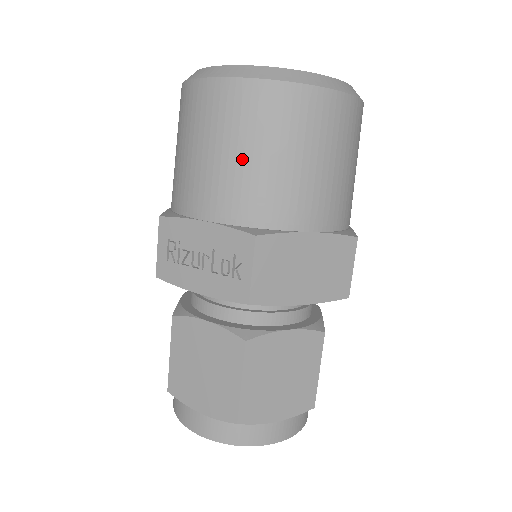
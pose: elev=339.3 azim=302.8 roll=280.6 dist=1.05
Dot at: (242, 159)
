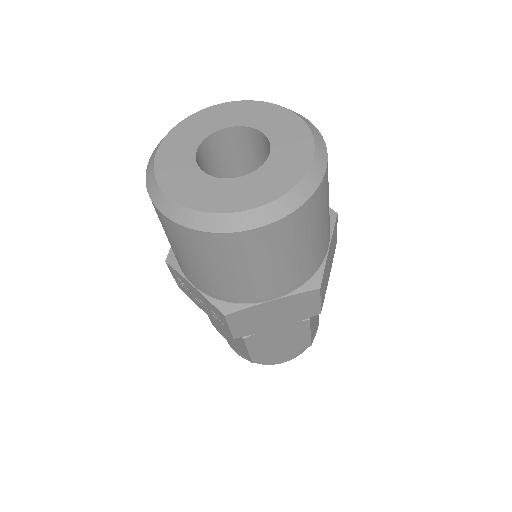
Dot at: (202, 269)
